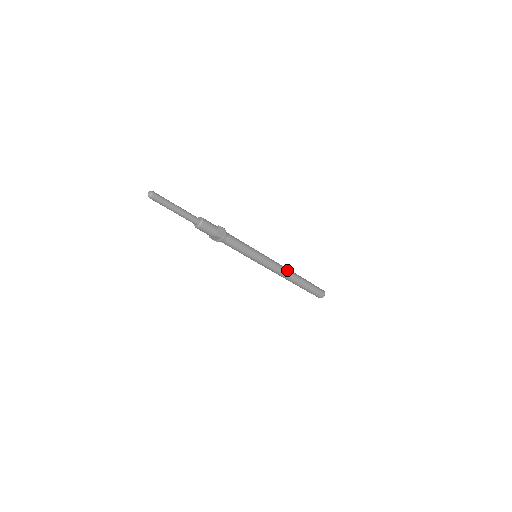
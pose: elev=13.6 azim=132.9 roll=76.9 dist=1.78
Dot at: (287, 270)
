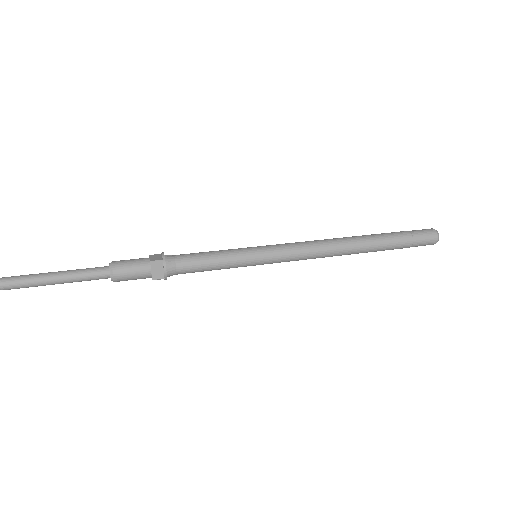
Dot at: (327, 239)
